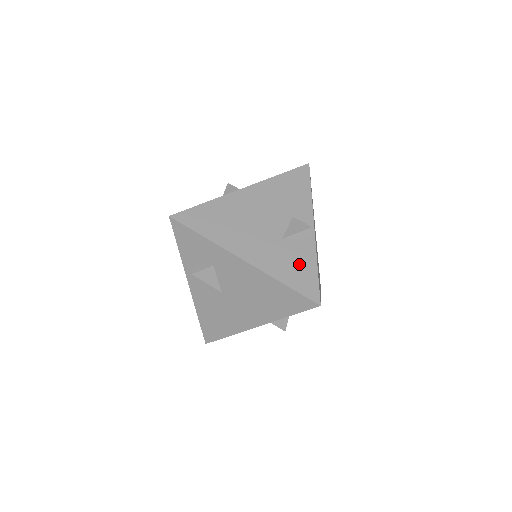
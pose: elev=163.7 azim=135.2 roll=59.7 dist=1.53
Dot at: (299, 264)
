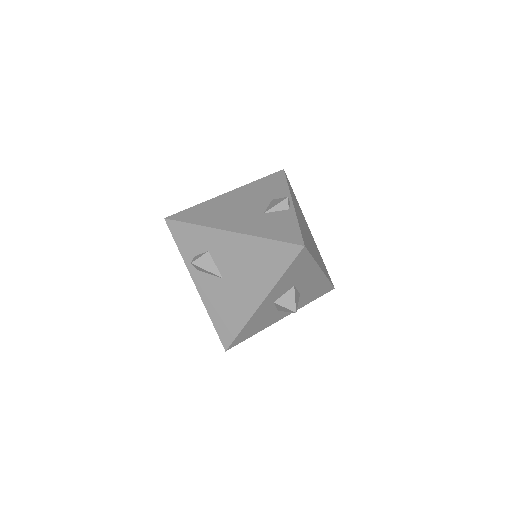
Dot at: (281, 225)
